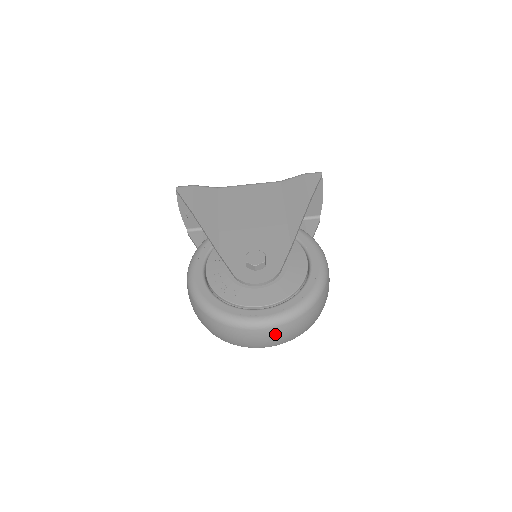
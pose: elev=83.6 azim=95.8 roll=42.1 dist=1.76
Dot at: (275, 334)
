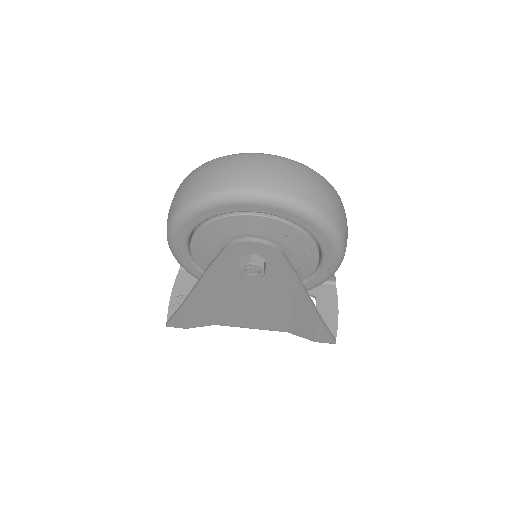
Dot at: (276, 165)
